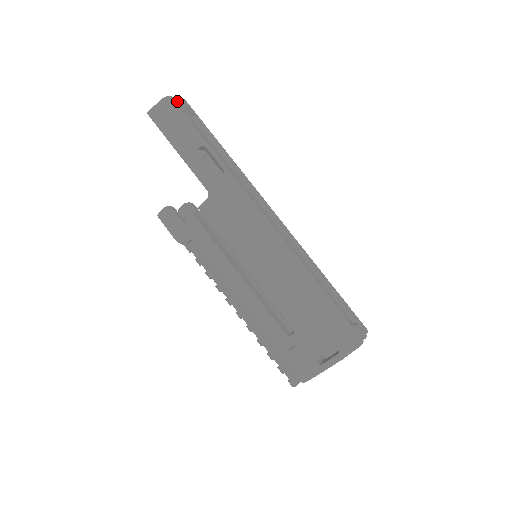
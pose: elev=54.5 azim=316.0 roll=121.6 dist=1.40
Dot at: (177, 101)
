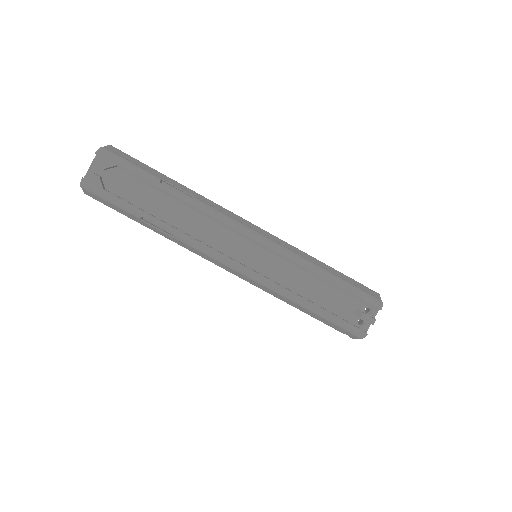
Dot at: (91, 177)
